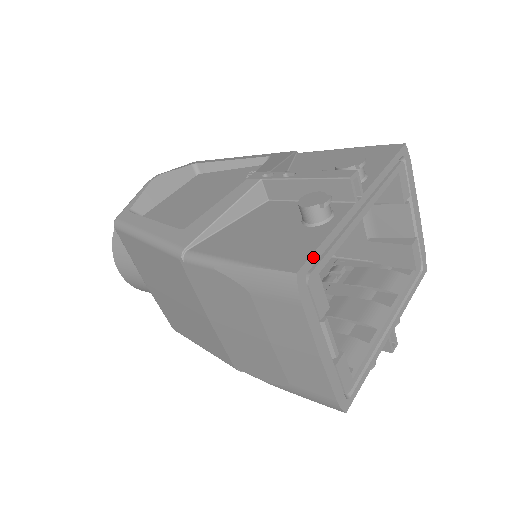
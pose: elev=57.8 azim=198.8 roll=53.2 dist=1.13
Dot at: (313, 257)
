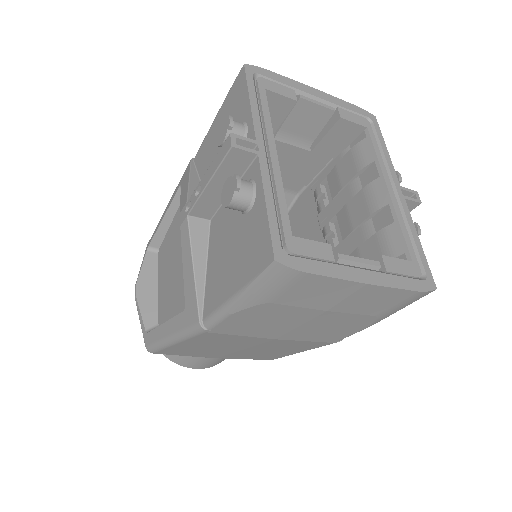
Dot at: (273, 233)
